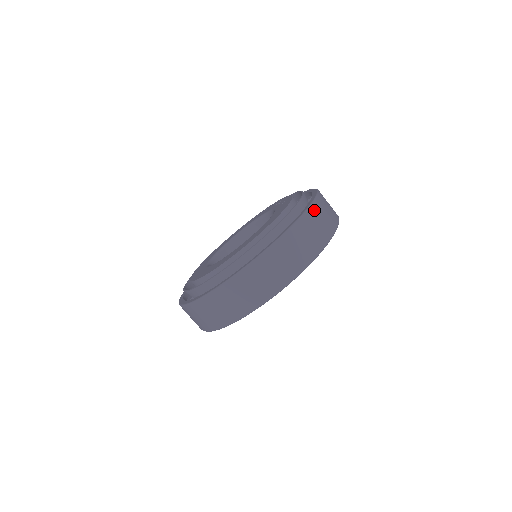
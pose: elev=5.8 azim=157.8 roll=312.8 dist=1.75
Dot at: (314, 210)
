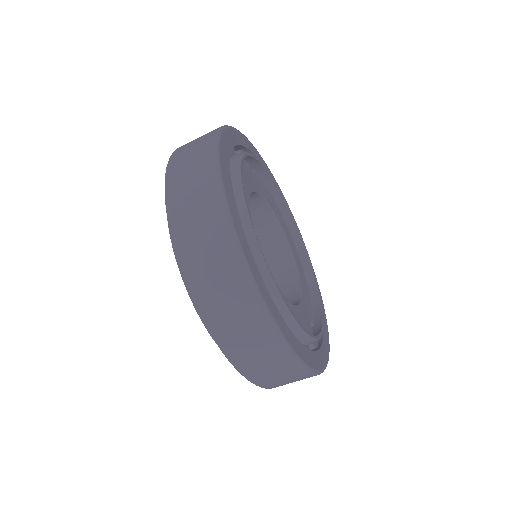
Dot at: occluded
